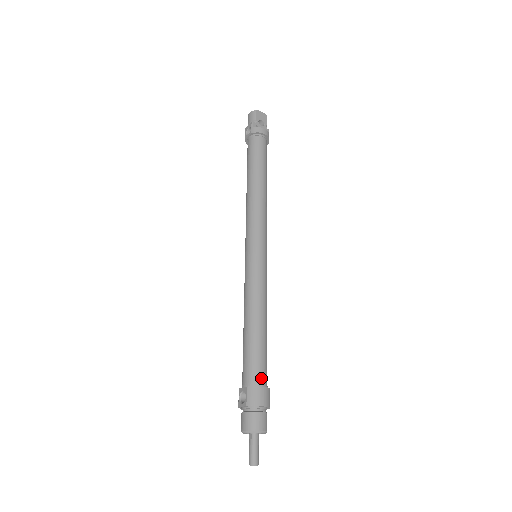
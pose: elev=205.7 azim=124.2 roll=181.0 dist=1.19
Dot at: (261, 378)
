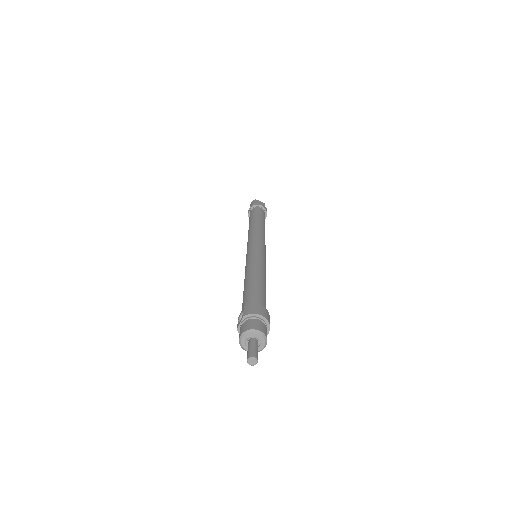
Dot at: (258, 303)
